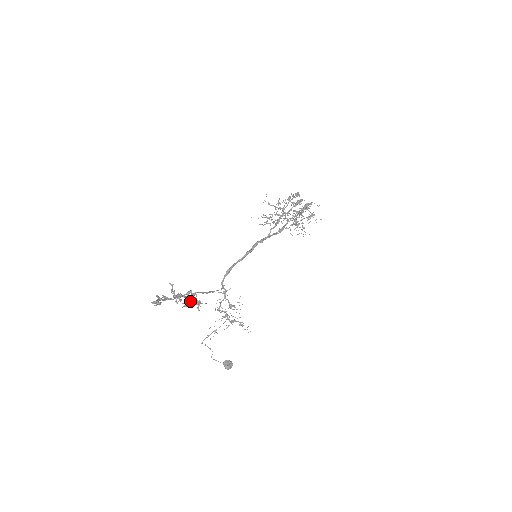
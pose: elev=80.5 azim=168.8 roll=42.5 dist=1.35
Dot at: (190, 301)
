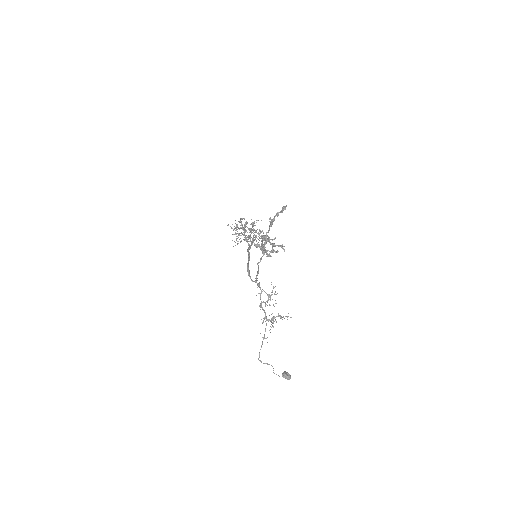
Dot at: (269, 254)
